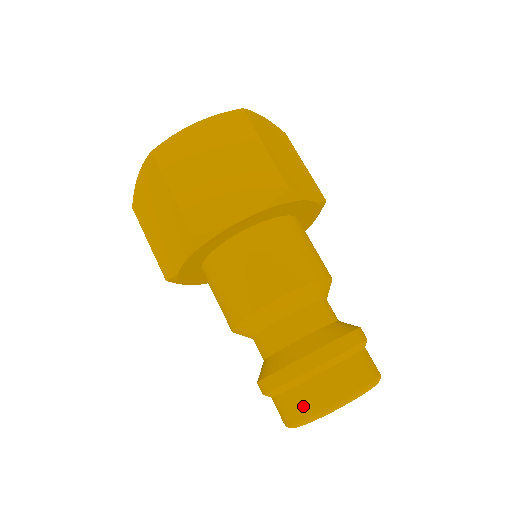
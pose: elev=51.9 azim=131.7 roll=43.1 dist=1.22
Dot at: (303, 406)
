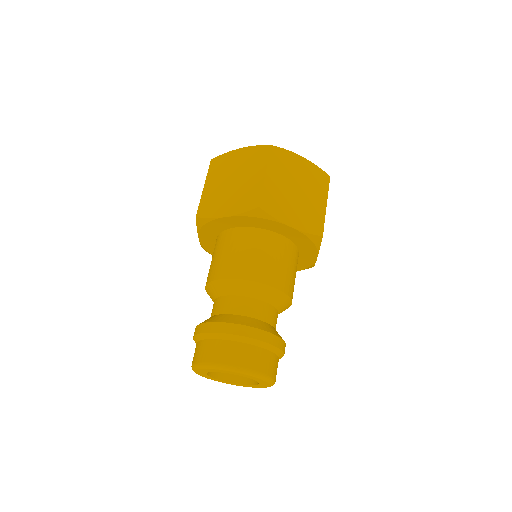
Dot at: (195, 355)
